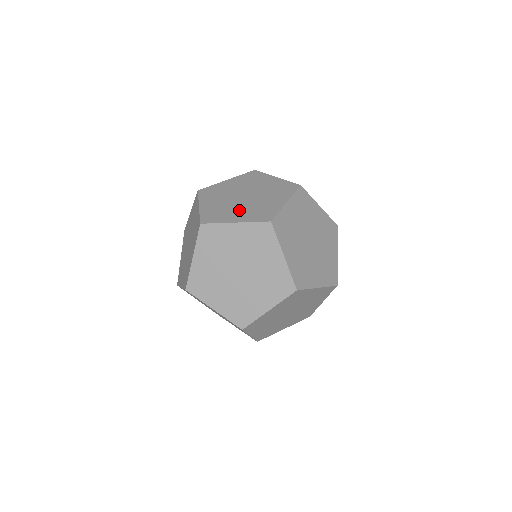
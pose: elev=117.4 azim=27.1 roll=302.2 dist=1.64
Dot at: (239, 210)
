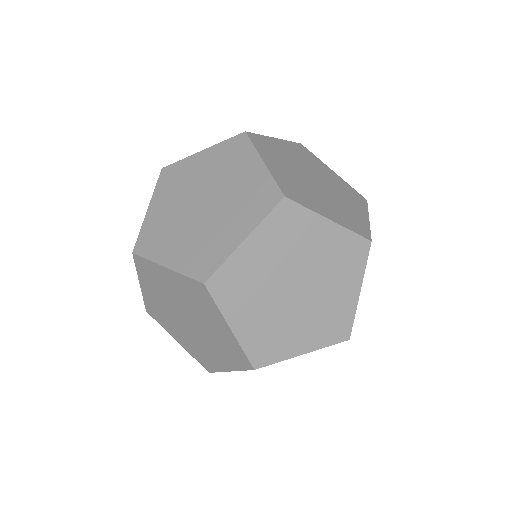
Dot at: occluded
